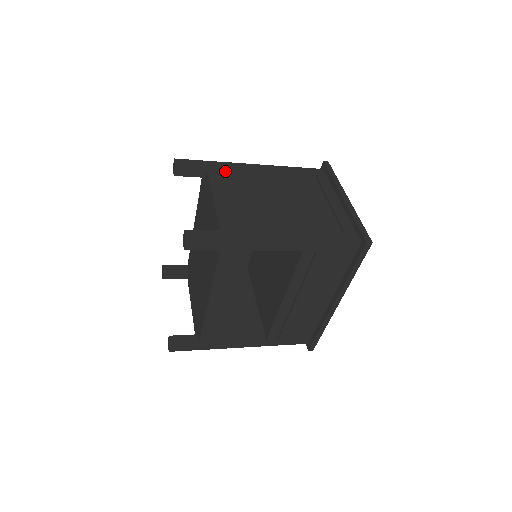
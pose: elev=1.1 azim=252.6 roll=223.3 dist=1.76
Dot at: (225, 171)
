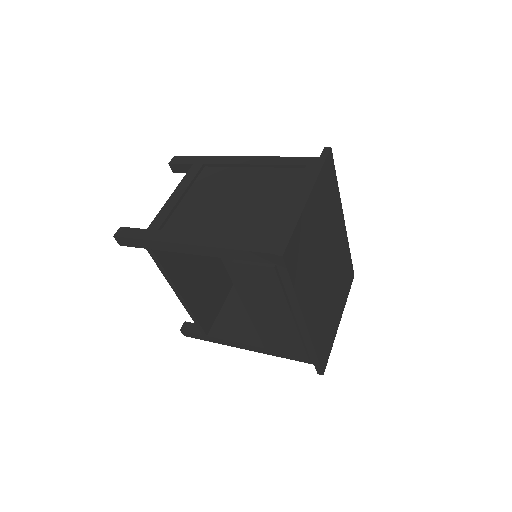
Dot at: (211, 166)
